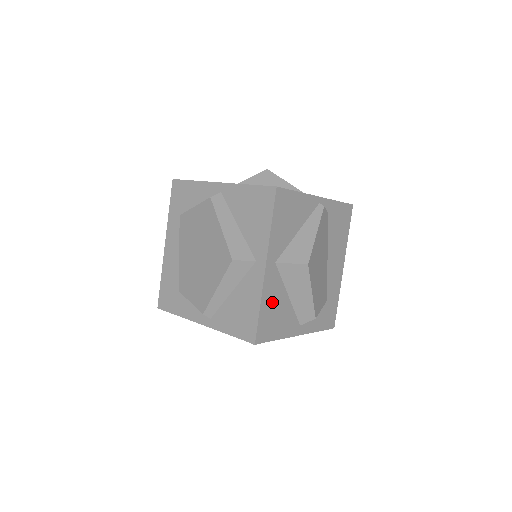
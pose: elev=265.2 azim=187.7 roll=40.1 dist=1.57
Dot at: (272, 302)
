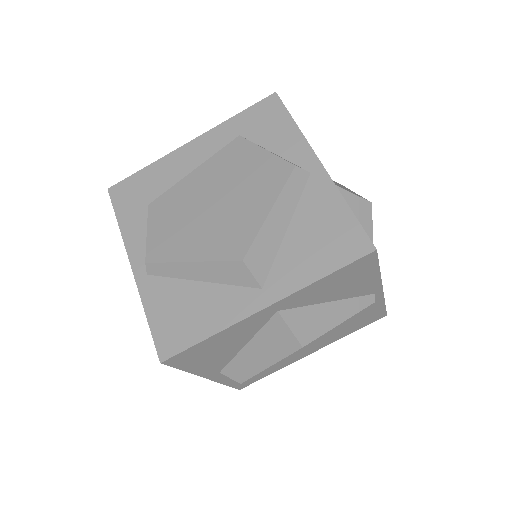
Dot at: (226, 340)
